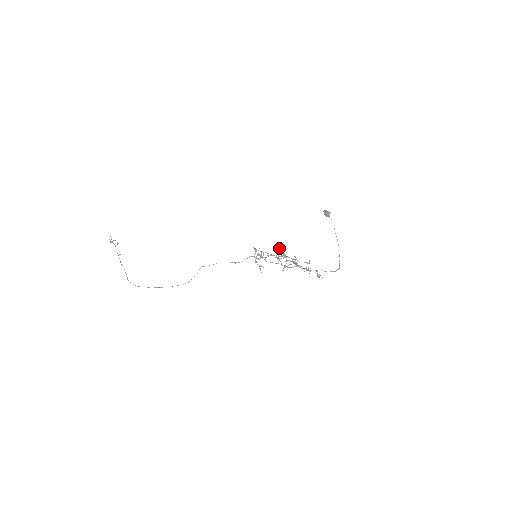
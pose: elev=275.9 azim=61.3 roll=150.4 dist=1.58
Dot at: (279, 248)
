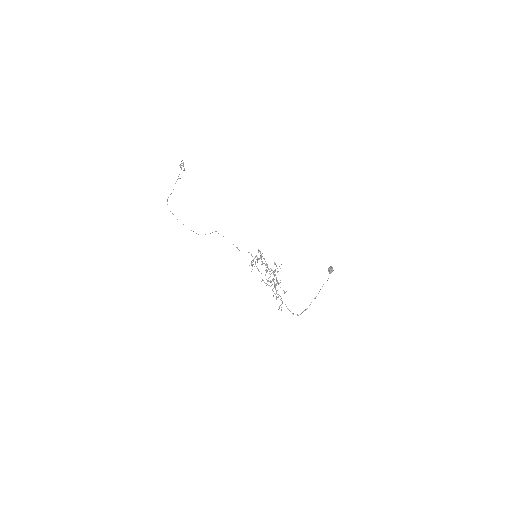
Dot at: (275, 264)
